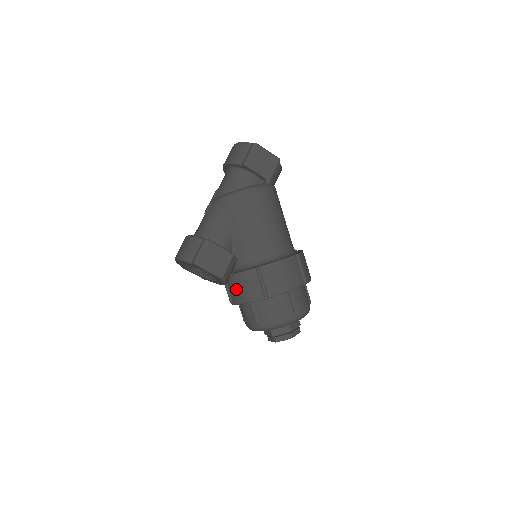
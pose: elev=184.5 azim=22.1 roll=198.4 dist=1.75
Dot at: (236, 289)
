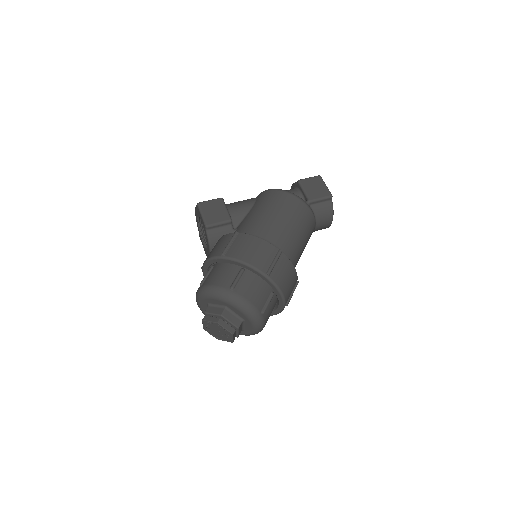
Dot at: occluded
